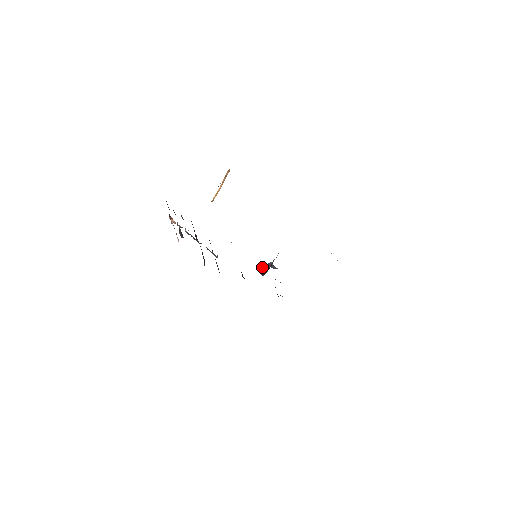
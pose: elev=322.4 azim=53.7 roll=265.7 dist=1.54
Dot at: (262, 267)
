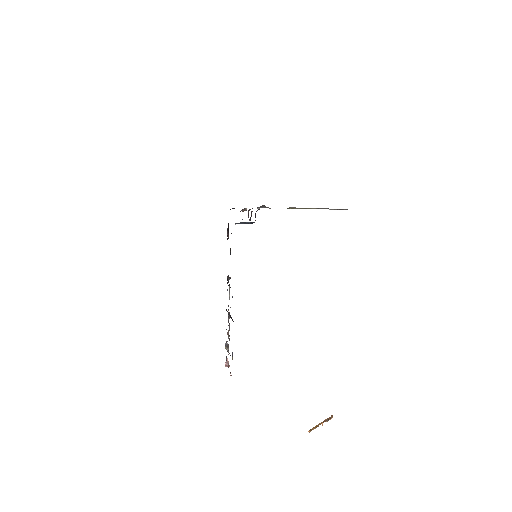
Dot at: occluded
